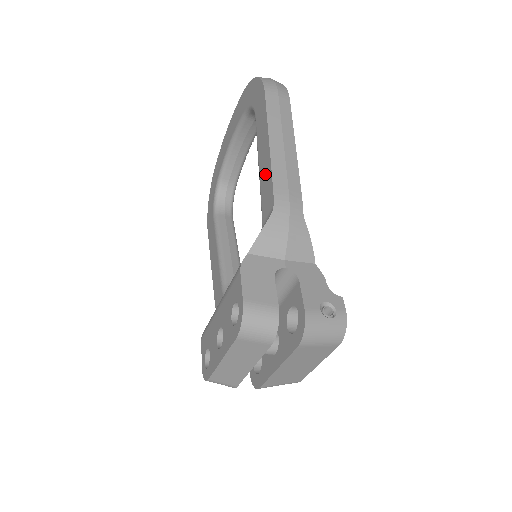
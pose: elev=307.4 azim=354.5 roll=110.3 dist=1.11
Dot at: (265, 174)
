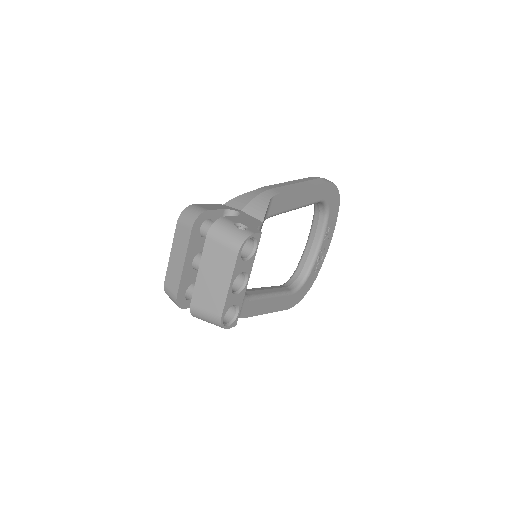
Dot at: occluded
